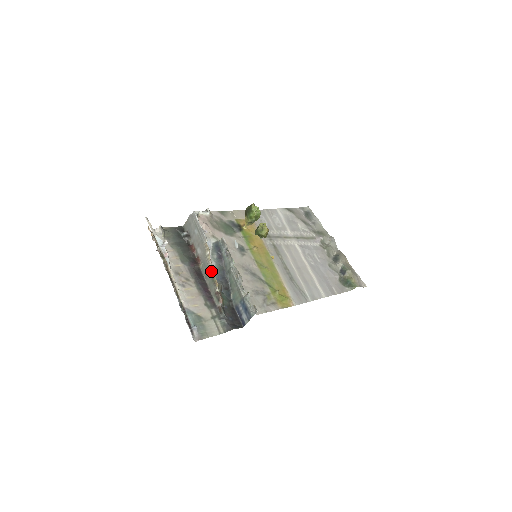
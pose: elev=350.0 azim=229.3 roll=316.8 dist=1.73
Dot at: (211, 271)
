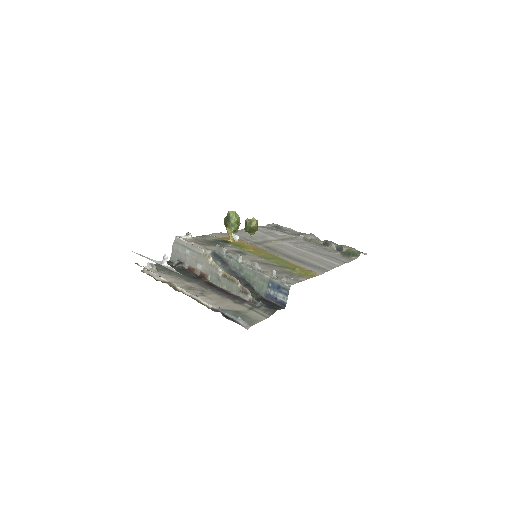
Dot at: (223, 273)
